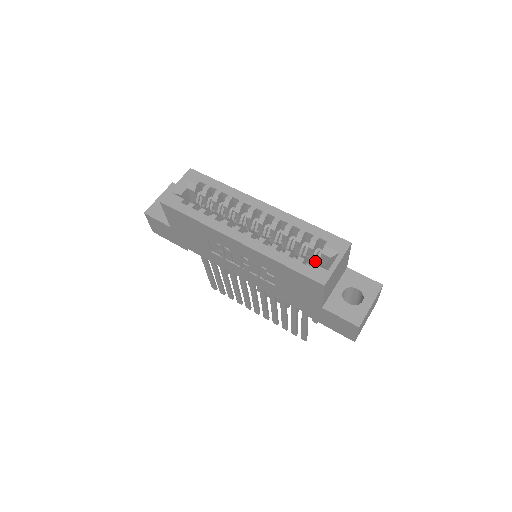
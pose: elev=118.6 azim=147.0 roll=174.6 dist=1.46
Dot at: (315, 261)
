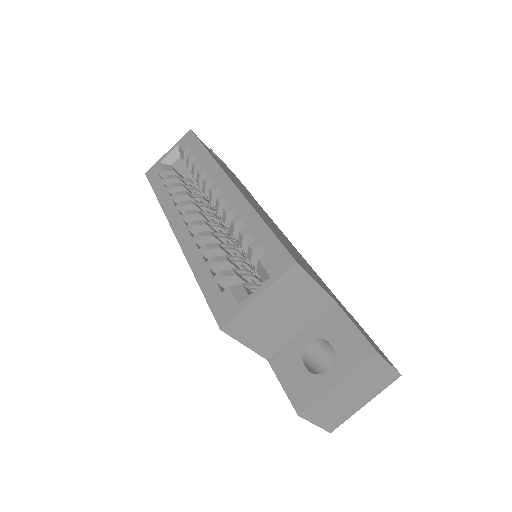
Dot at: occluded
